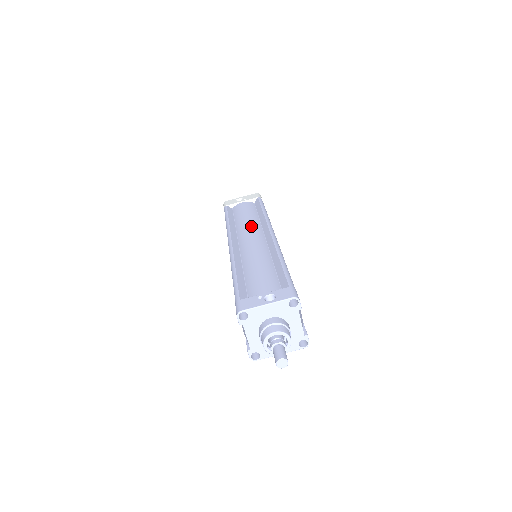
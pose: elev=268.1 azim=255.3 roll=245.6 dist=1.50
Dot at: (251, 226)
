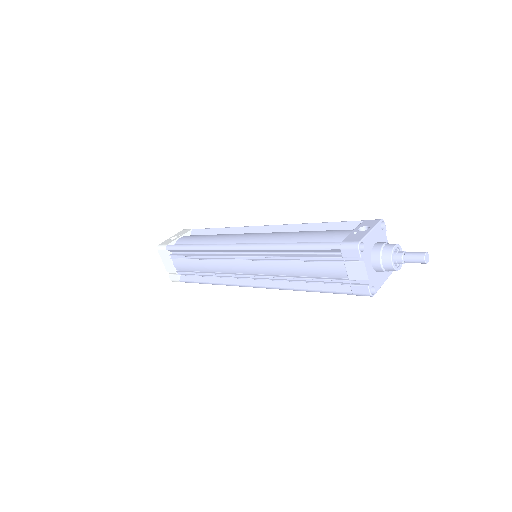
Dot at: (232, 235)
